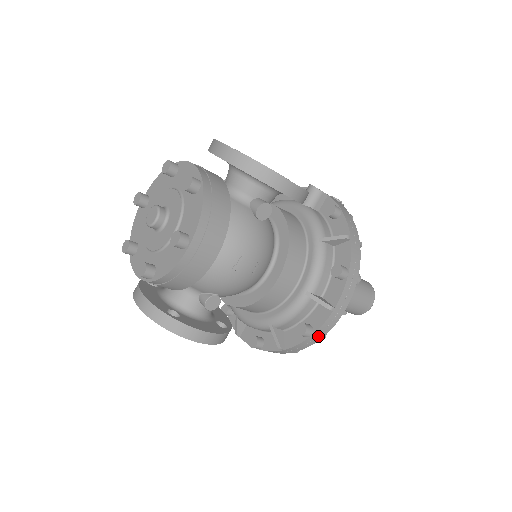
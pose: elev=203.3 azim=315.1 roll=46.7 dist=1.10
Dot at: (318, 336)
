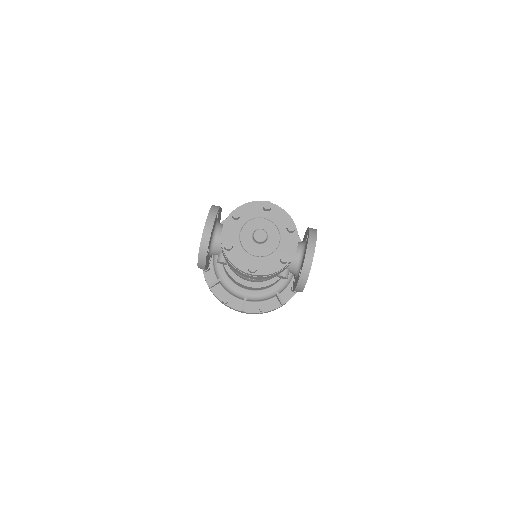
Dot at: occluded
